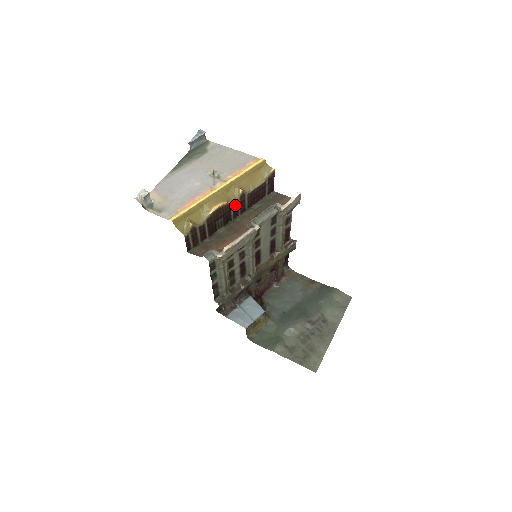
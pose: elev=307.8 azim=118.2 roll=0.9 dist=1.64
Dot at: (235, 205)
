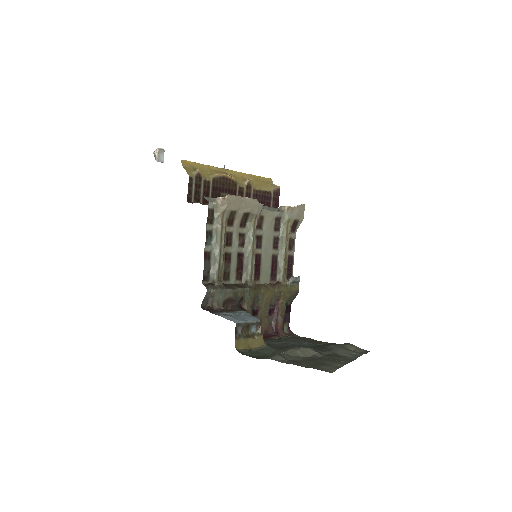
Dot at: (241, 191)
